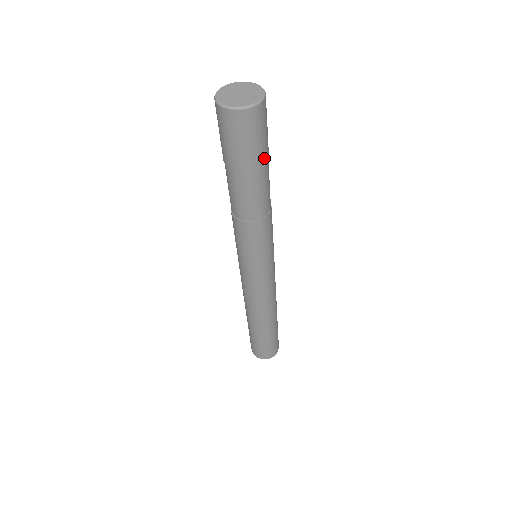
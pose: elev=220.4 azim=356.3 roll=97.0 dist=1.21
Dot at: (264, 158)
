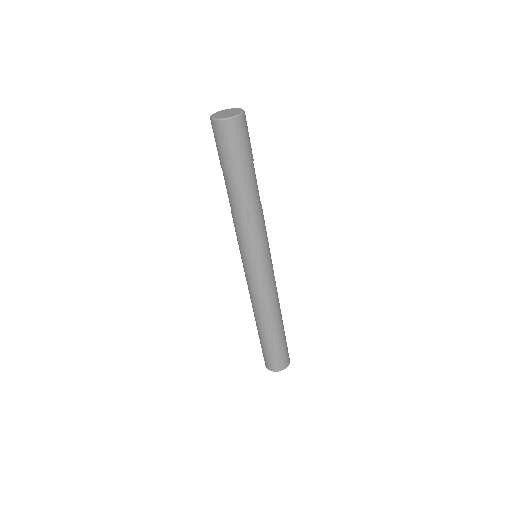
Dot at: (250, 159)
